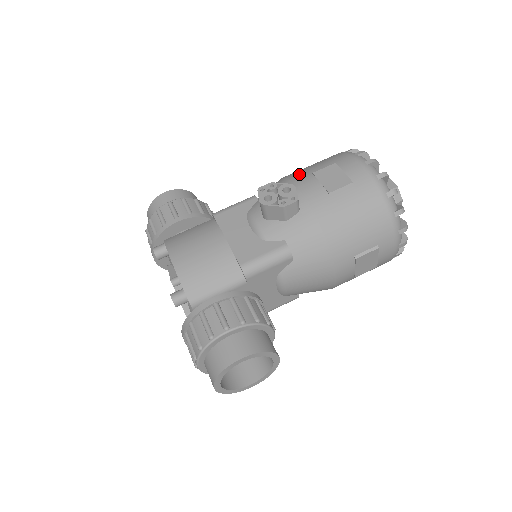
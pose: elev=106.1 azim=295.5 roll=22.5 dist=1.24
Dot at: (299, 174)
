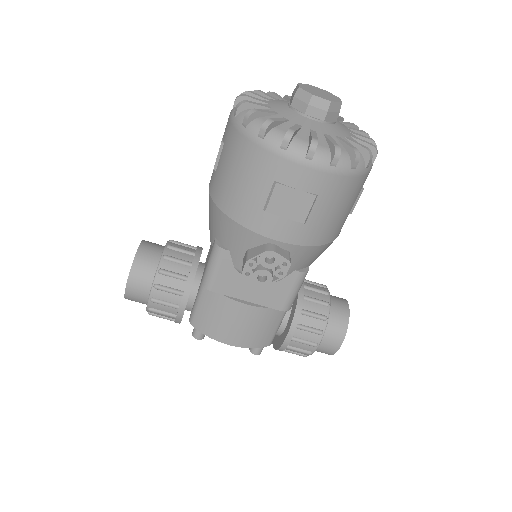
Dot at: (247, 214)
